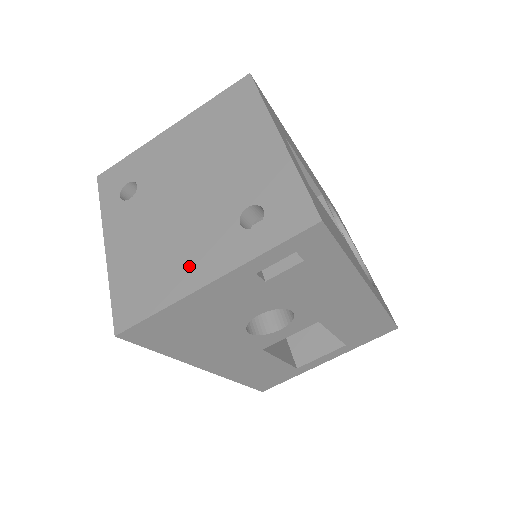
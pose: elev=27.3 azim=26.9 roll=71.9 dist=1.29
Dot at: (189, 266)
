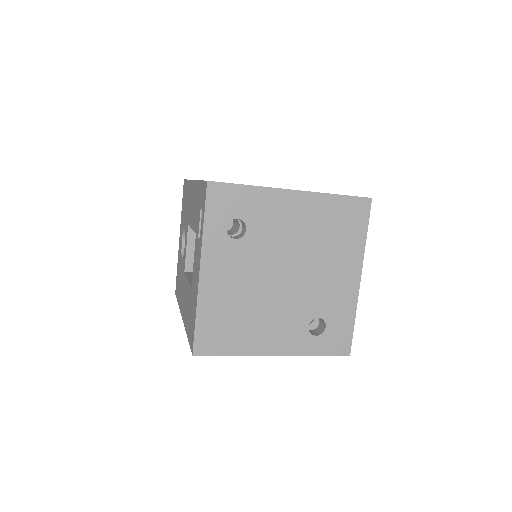
Dot at: (265, 335)
